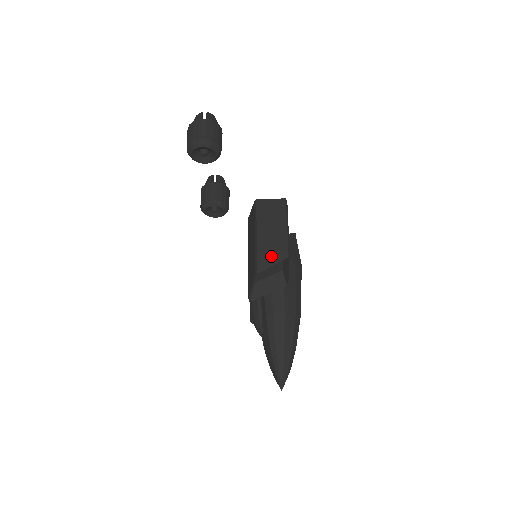
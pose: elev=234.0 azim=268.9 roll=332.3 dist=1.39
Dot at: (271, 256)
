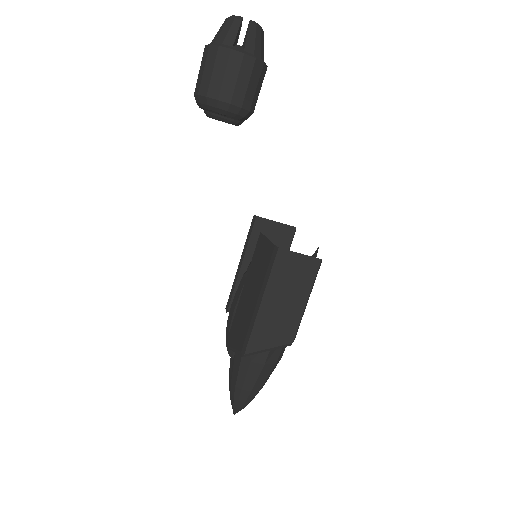
Dot at: (269, 341)
